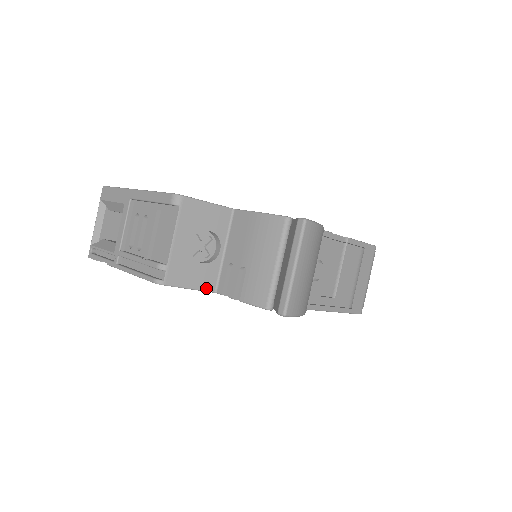
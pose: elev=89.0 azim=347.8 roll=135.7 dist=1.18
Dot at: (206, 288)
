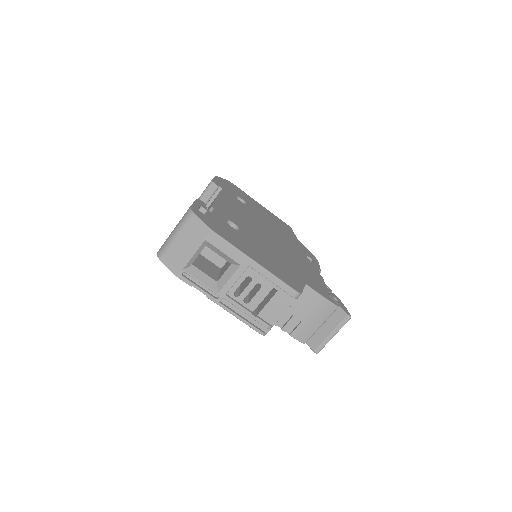
Dot at: occluded
